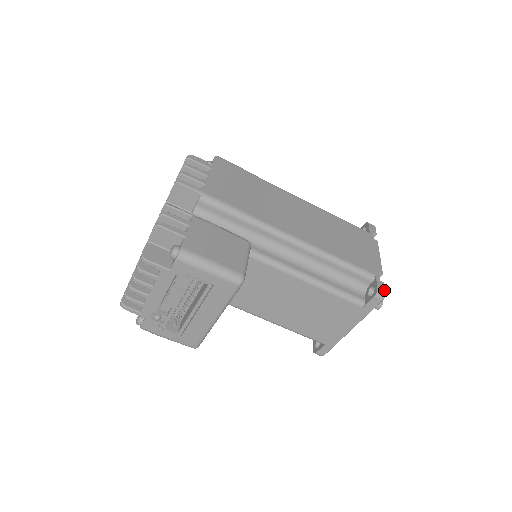
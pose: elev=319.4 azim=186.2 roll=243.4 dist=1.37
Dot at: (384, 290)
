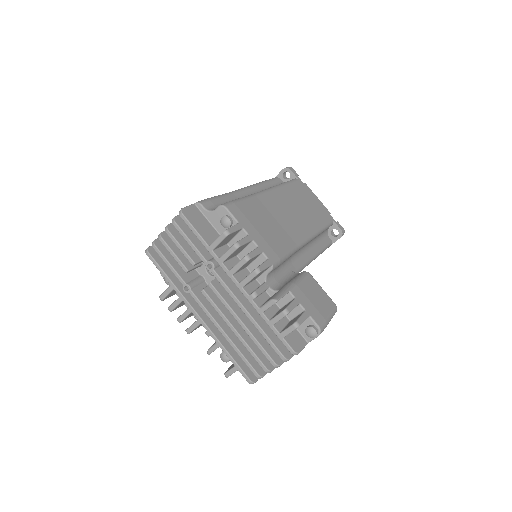
Dot at: (343, 228)
